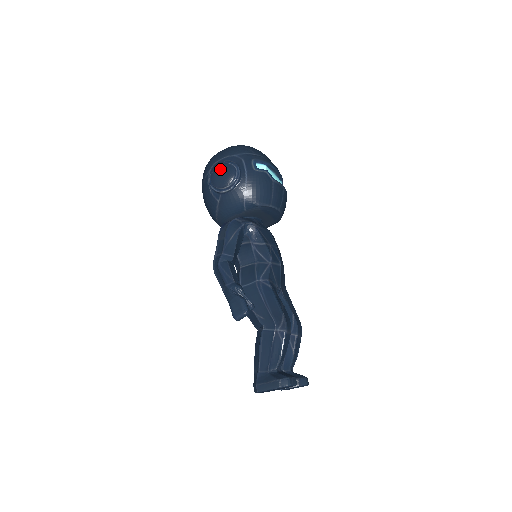
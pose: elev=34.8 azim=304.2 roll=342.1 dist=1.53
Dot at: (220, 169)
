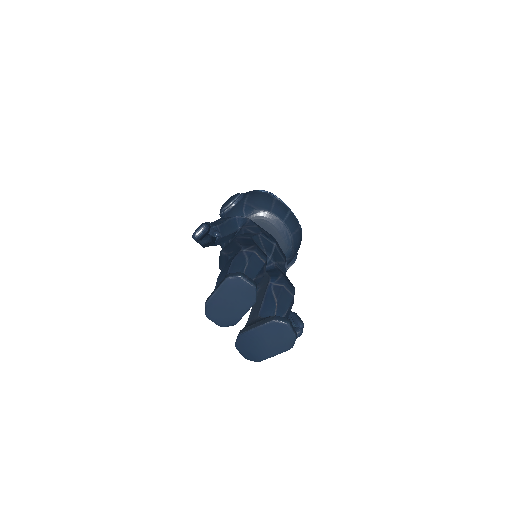
Dot at: occluded
